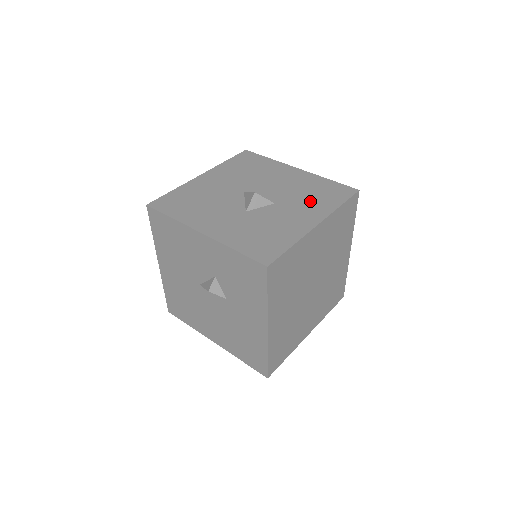
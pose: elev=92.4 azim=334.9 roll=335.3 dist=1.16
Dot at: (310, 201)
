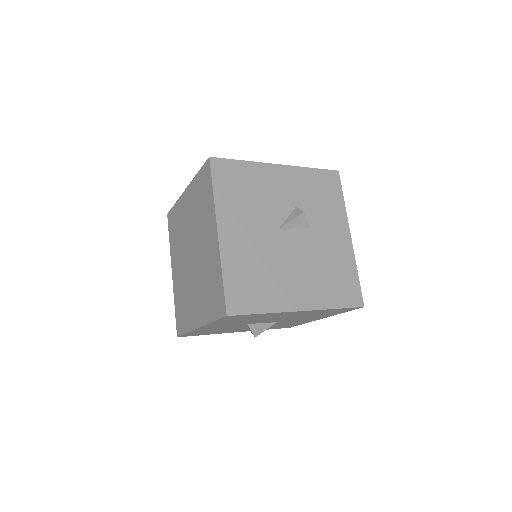
Dot at: occluded
